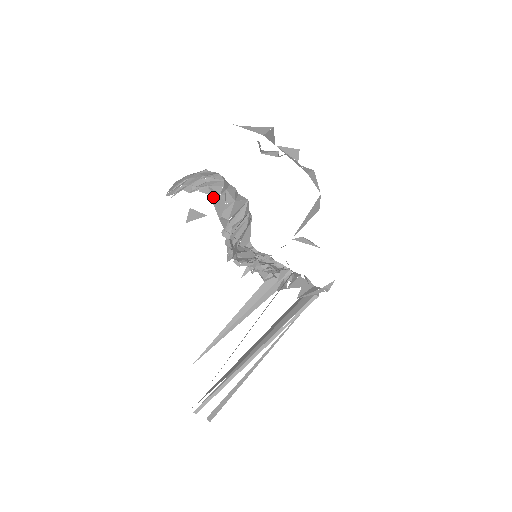
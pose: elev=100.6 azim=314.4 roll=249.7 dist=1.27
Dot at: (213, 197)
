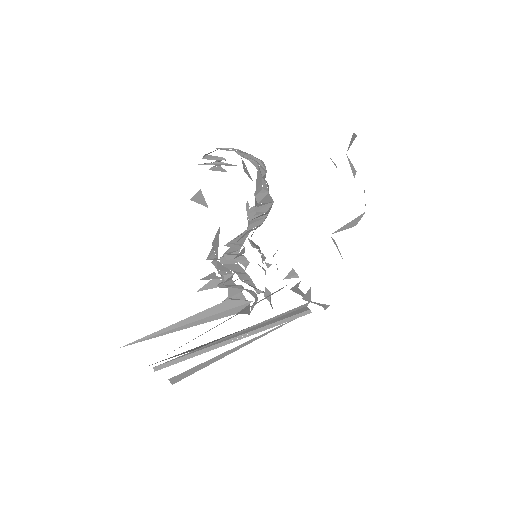
Dot at: (258, 174)
